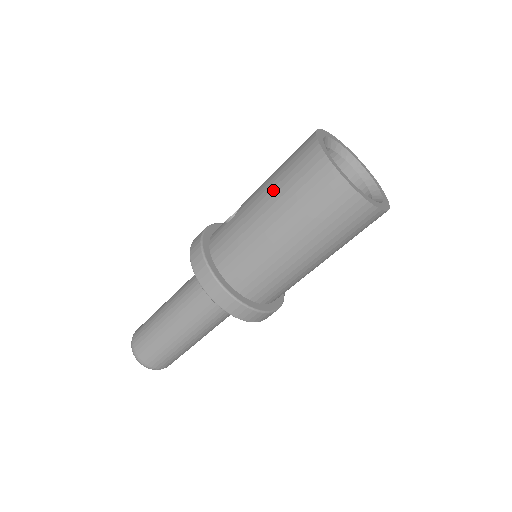
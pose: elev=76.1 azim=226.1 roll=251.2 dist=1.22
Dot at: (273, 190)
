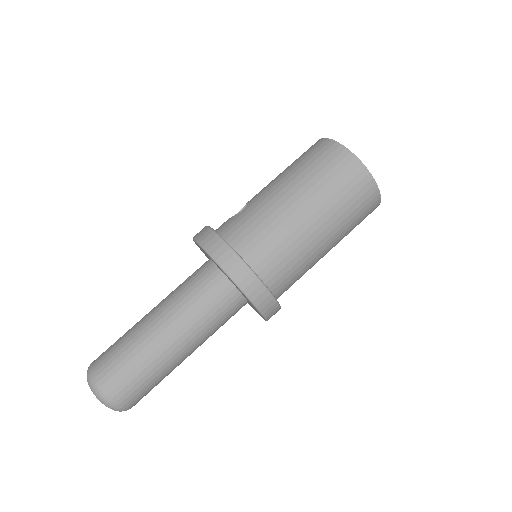
Dot at: (291, 176)
